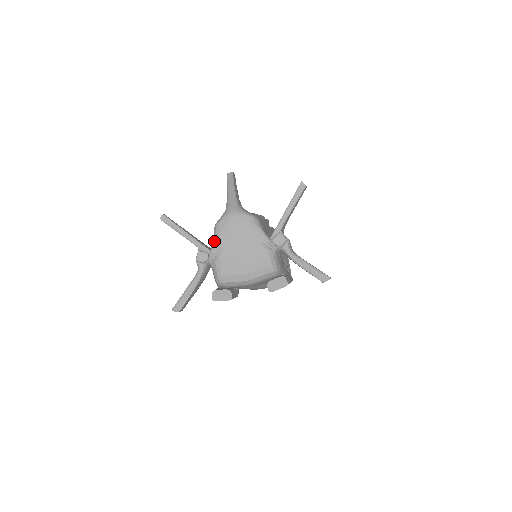
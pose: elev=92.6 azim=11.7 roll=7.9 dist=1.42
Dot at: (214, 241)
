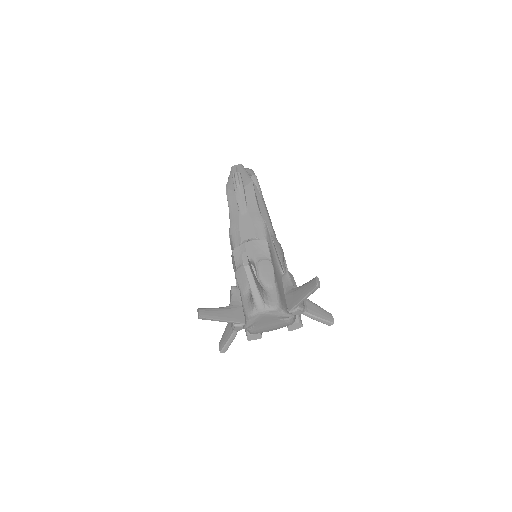
Dot at: (248, 324)
